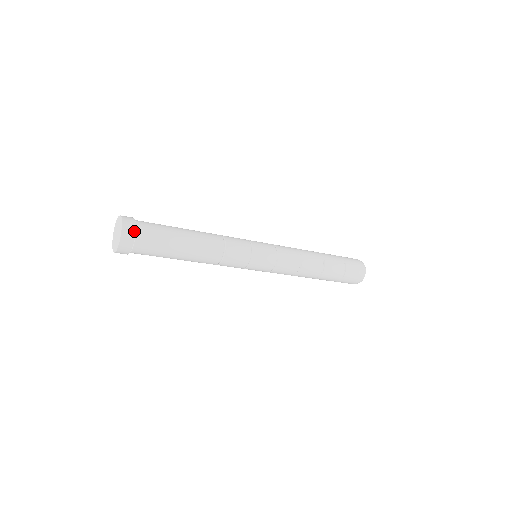
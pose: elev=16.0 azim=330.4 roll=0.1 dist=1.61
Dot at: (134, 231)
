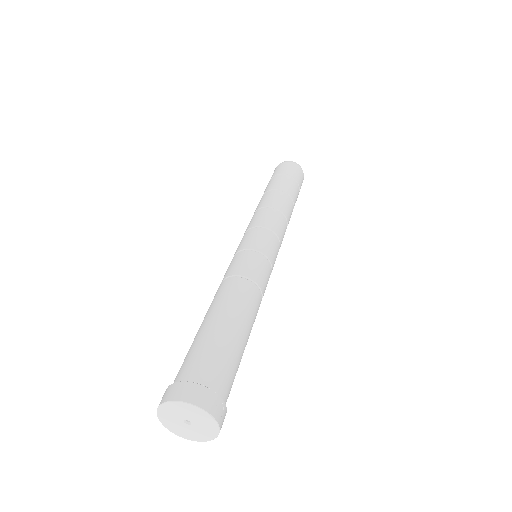
Dot at: (223, 402)
